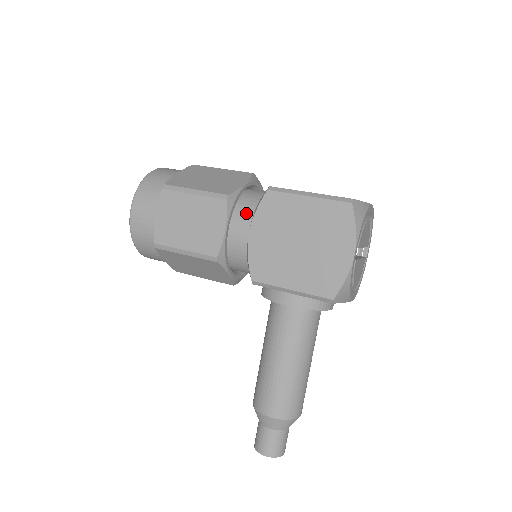
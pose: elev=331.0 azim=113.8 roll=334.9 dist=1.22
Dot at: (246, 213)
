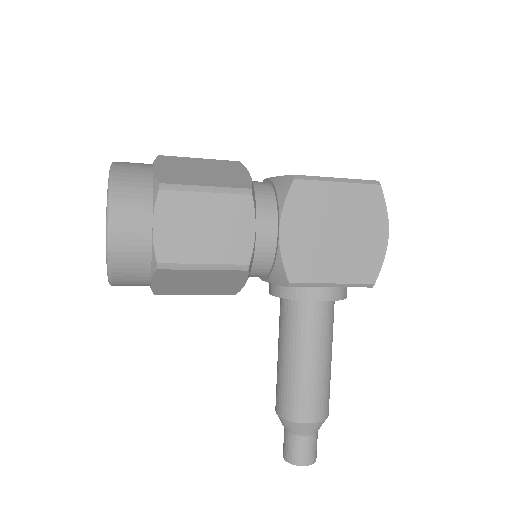
Dot at: (267, 208)
